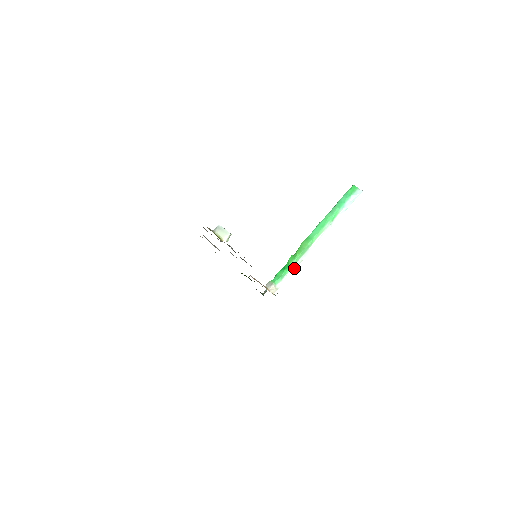
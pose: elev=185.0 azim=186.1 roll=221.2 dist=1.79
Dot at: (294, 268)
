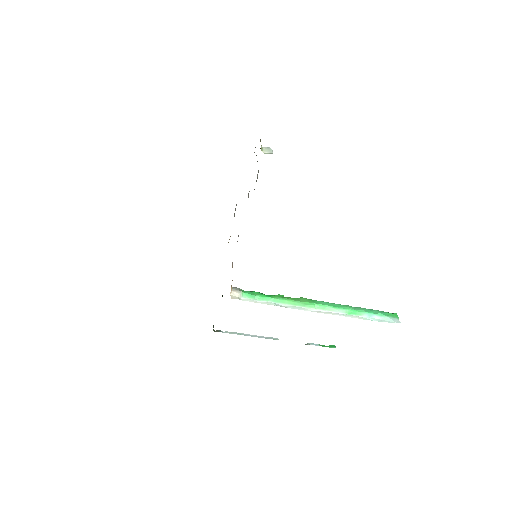
Dot at: (273, 304)
